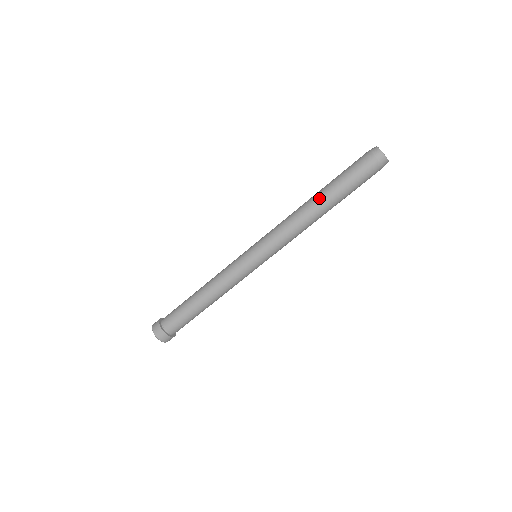
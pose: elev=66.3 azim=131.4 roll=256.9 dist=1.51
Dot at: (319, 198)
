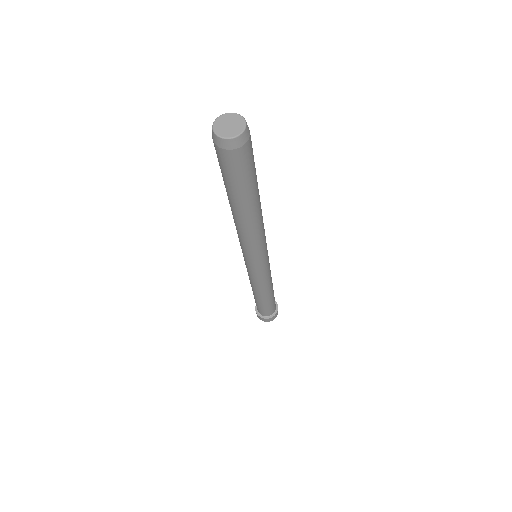
Dot at: (242, 212)
